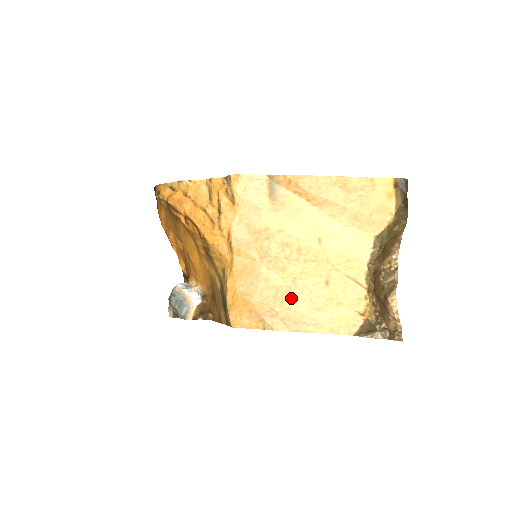
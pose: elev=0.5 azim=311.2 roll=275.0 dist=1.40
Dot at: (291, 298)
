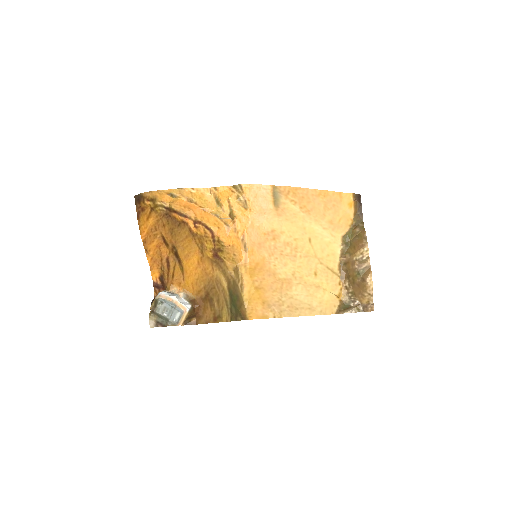
Dot at: (293, 288)
